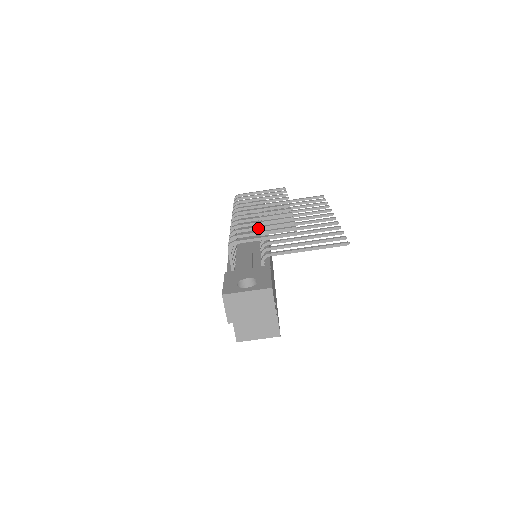
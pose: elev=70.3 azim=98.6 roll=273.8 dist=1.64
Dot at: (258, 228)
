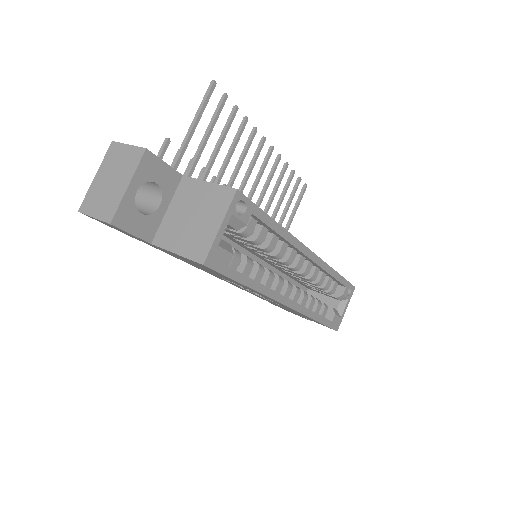
Dot at: occluded
